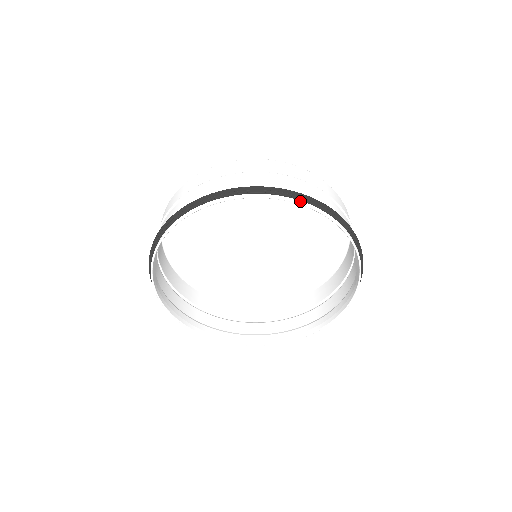
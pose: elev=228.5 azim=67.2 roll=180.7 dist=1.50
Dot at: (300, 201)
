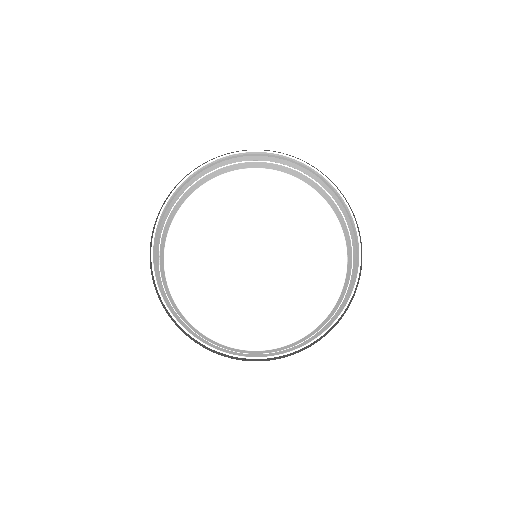
Dot at: (316, 170)
